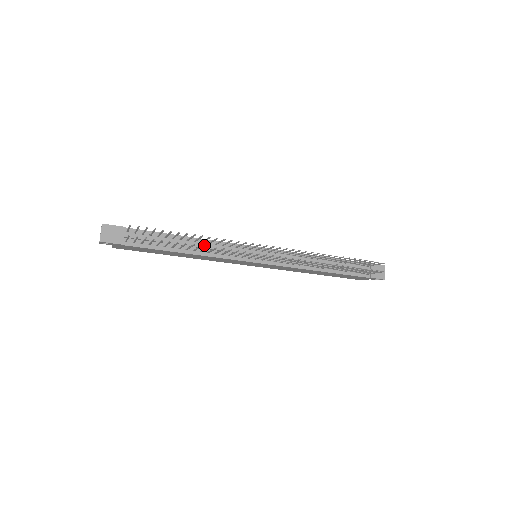
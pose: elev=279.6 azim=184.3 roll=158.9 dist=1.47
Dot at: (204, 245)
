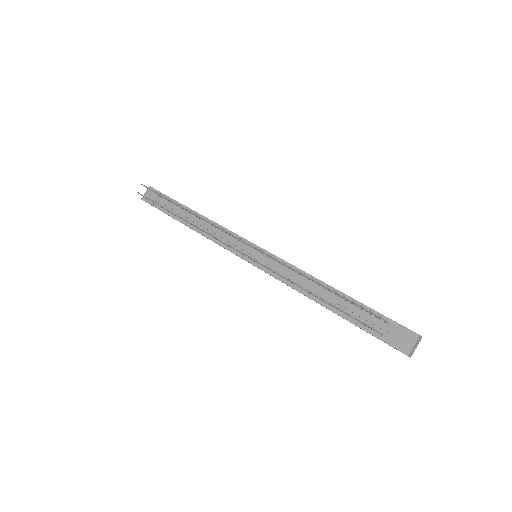
Dot at: (209, 226)
